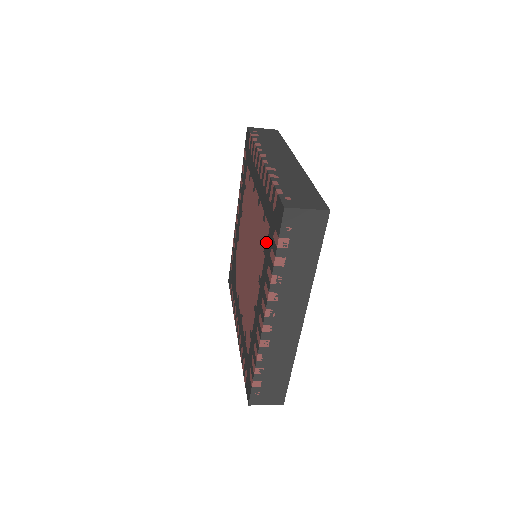
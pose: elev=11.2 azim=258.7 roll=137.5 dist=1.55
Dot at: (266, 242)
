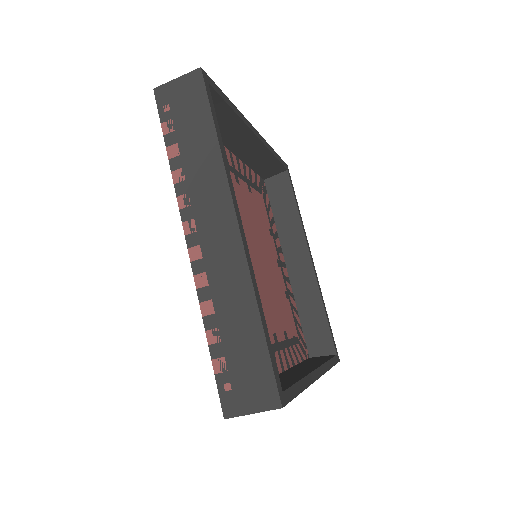
Dot at: occluded
